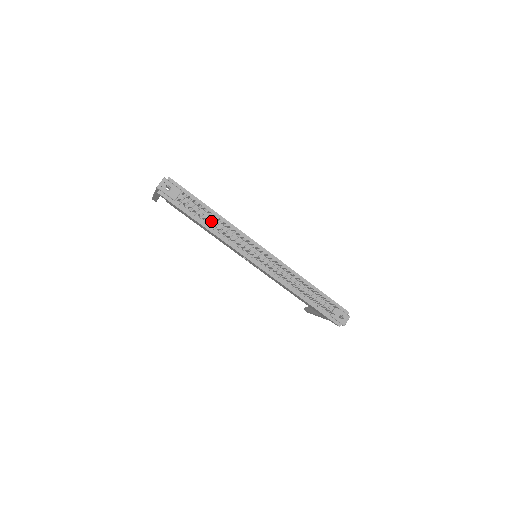
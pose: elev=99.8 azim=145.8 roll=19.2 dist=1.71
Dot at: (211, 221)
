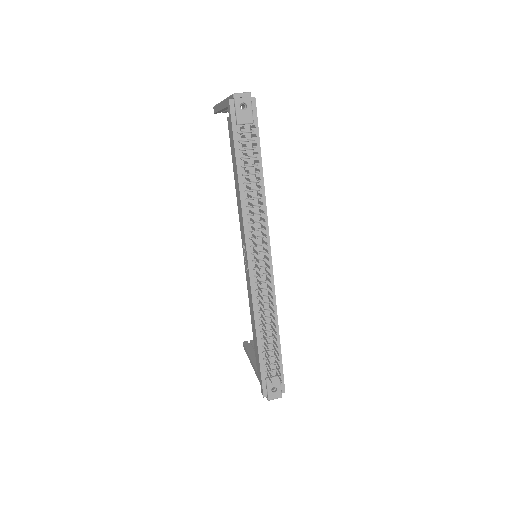
Dot at: occluded
